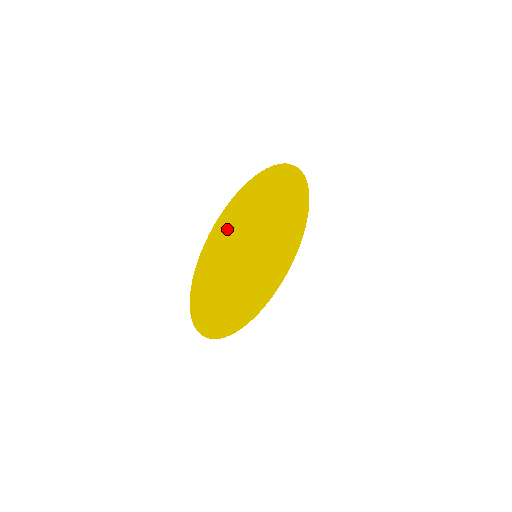
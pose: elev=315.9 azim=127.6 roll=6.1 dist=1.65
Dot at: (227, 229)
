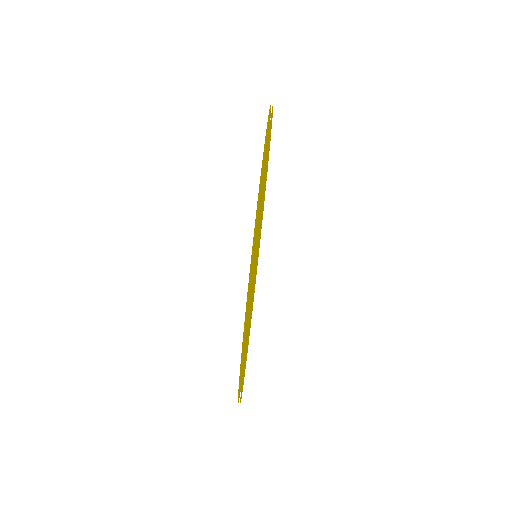
Dot at: (246, 338)
